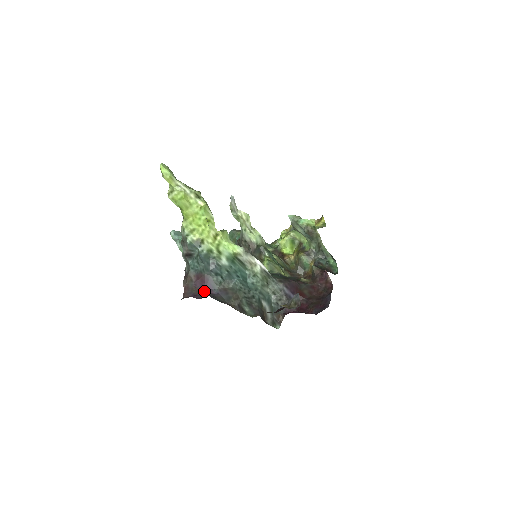
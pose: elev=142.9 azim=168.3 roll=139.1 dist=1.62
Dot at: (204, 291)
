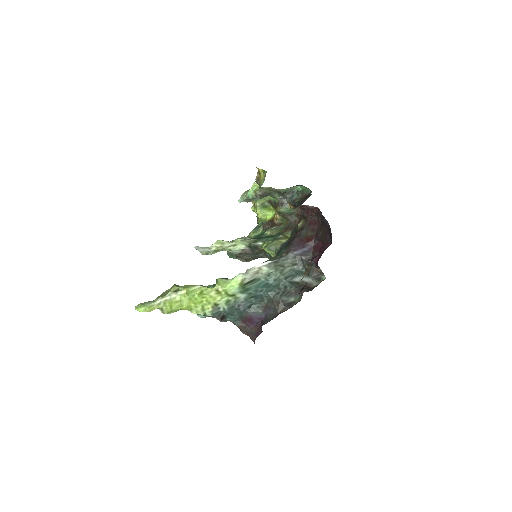
Dot at: (258, 324)
